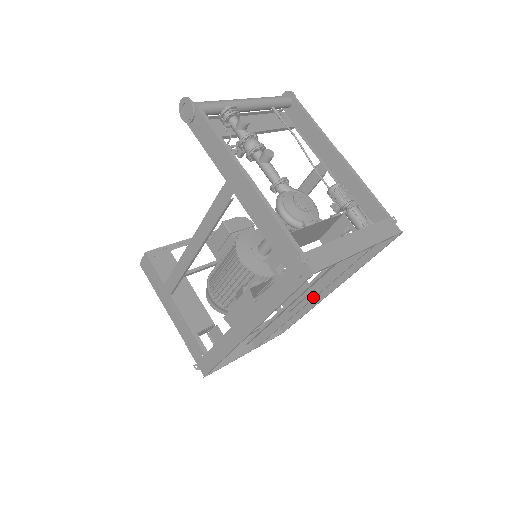
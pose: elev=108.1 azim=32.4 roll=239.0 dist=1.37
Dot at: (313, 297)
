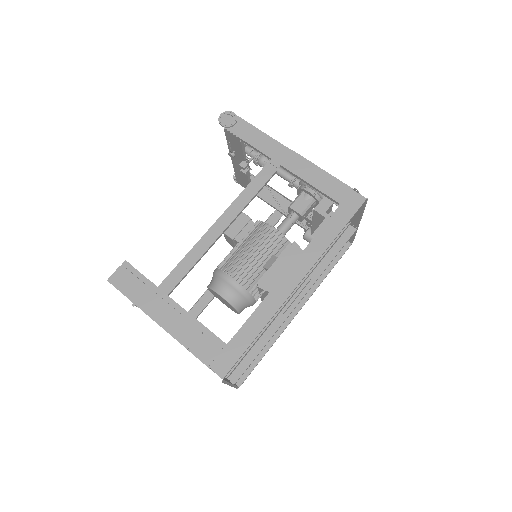
Dot at: (308, 289)
